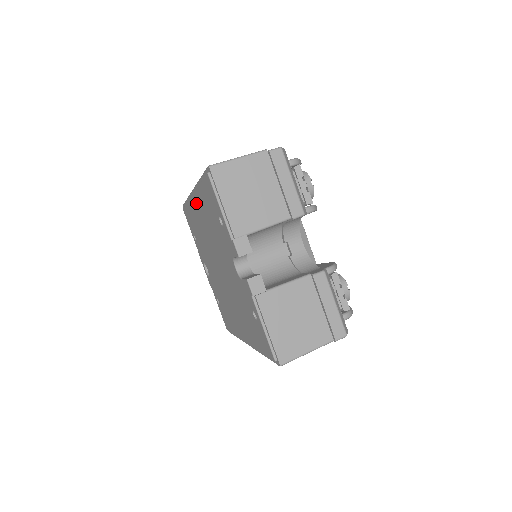
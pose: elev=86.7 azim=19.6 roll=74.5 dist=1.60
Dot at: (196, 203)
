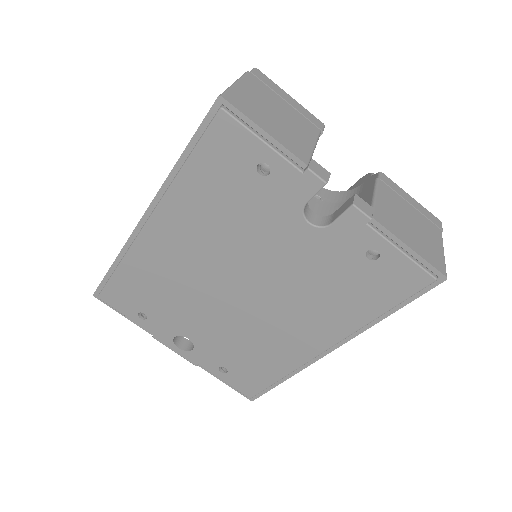
Dot at: (161, 226)
